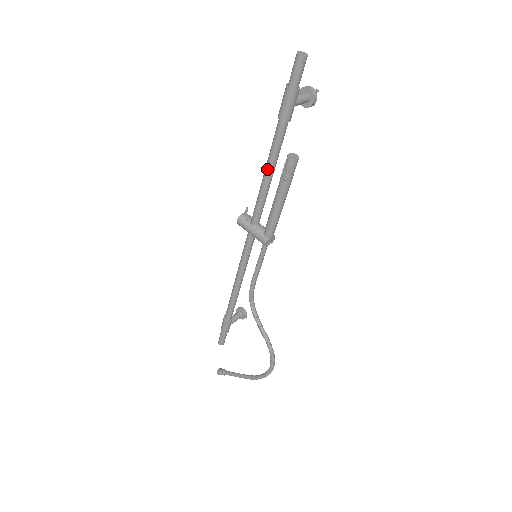
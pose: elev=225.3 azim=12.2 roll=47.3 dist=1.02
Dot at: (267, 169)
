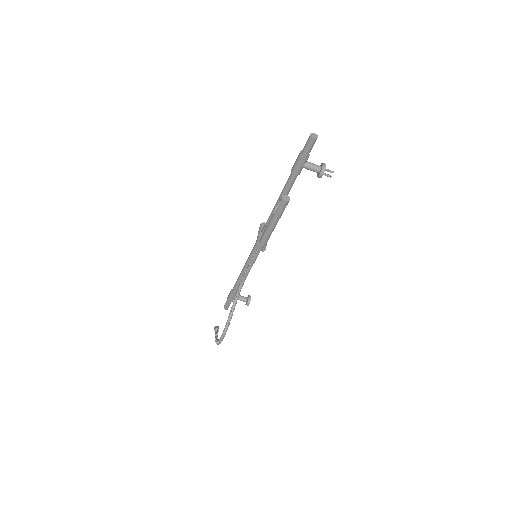
Dot at: (278, 198)
